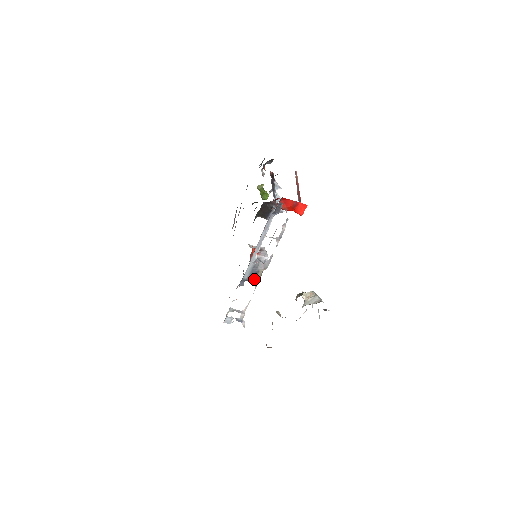
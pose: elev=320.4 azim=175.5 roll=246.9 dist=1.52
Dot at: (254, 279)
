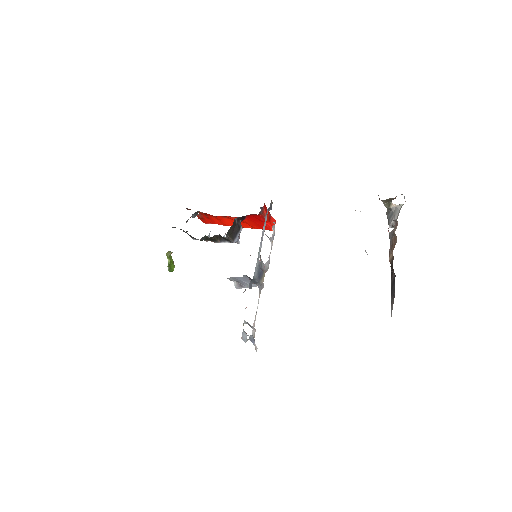
Dot at: (260, 281)
